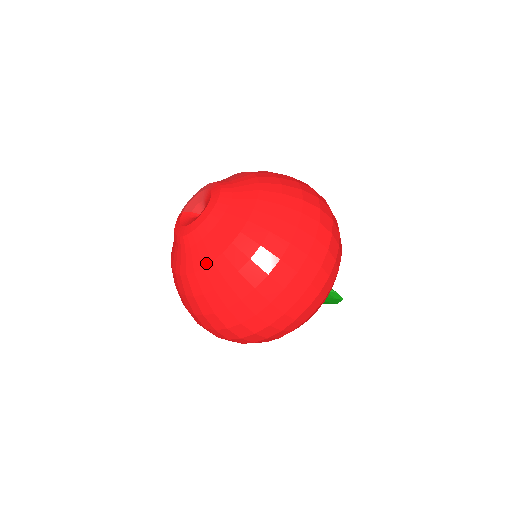
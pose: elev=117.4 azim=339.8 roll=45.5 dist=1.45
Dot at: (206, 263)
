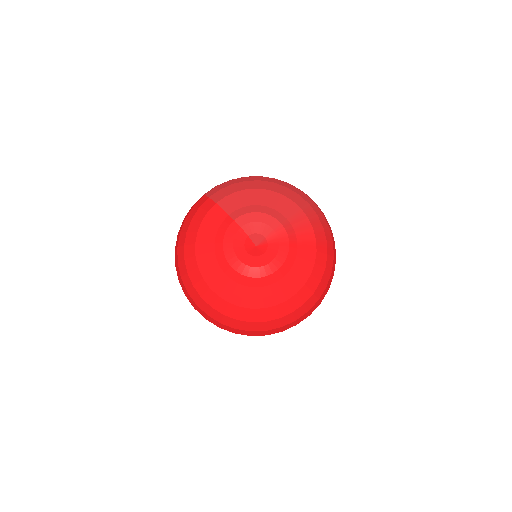
Dot at: (234, 303)
